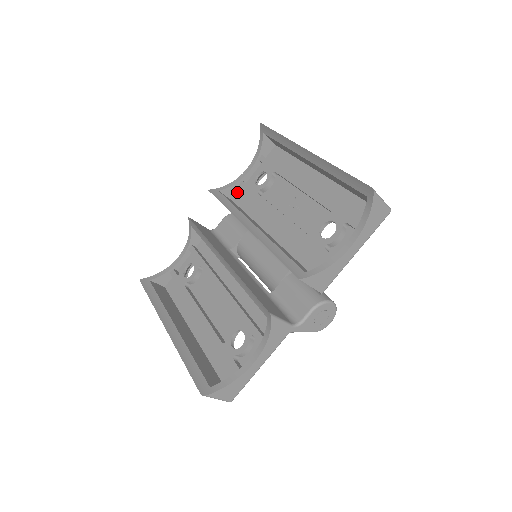
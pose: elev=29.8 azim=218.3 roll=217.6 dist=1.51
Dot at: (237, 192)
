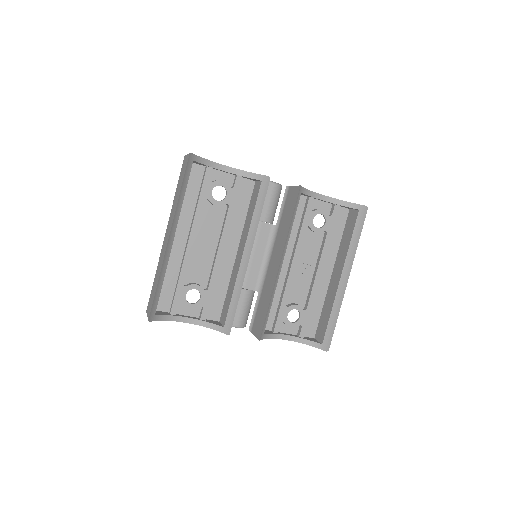
Dot at: occluded
